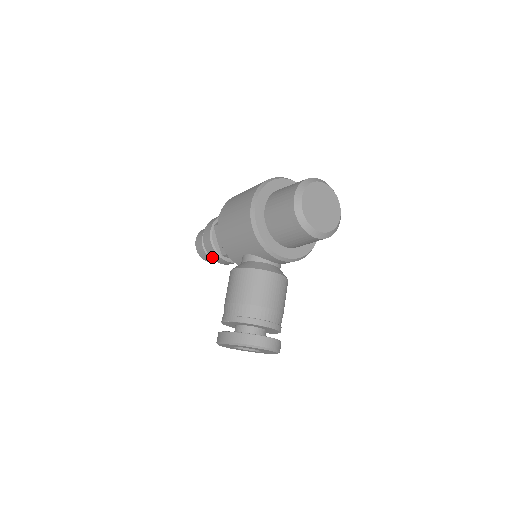
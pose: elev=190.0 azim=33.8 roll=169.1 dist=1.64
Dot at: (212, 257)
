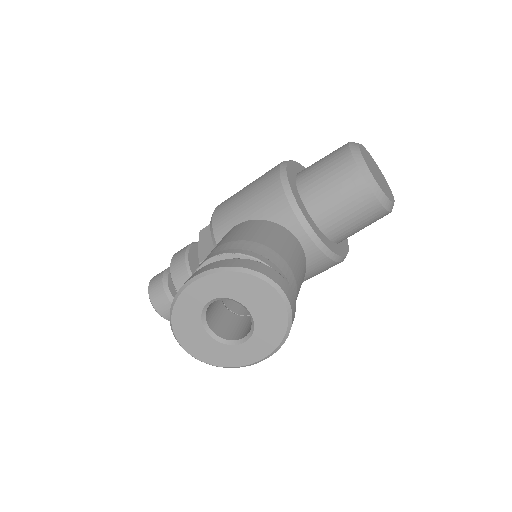
Dot at: (176, 281)
